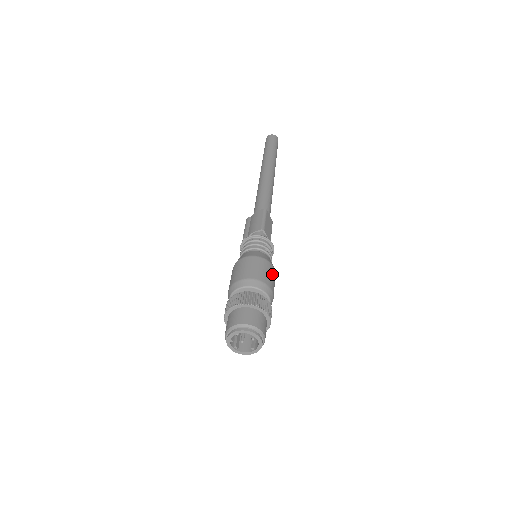
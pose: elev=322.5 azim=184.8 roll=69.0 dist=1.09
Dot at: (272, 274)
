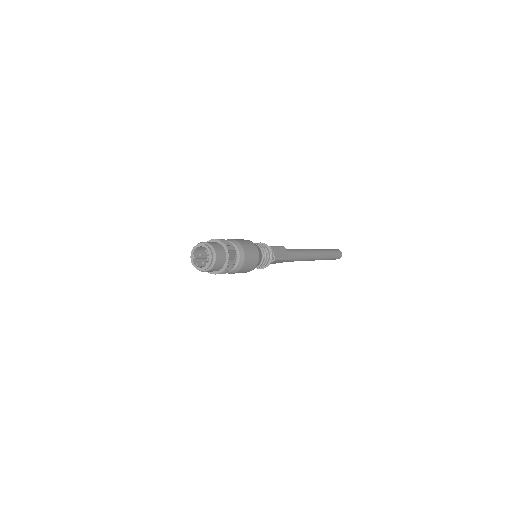
Dot at: (252, 247)
